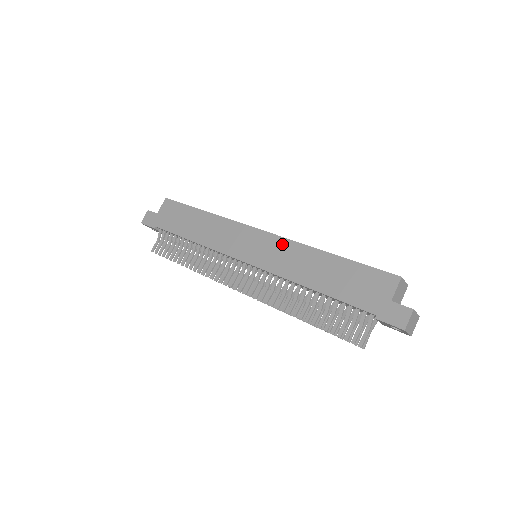
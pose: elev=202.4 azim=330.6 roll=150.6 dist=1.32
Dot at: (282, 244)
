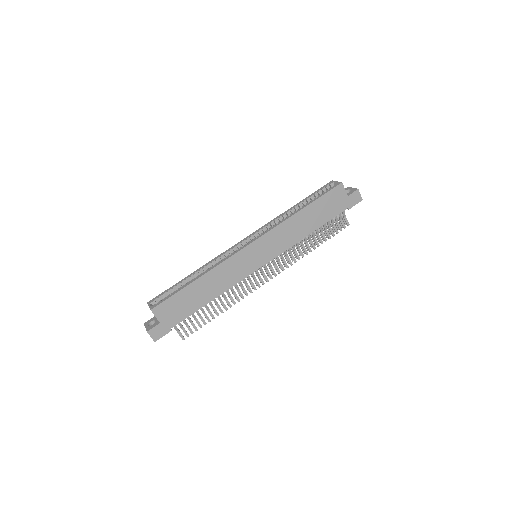
Dot at: (273, 234)
